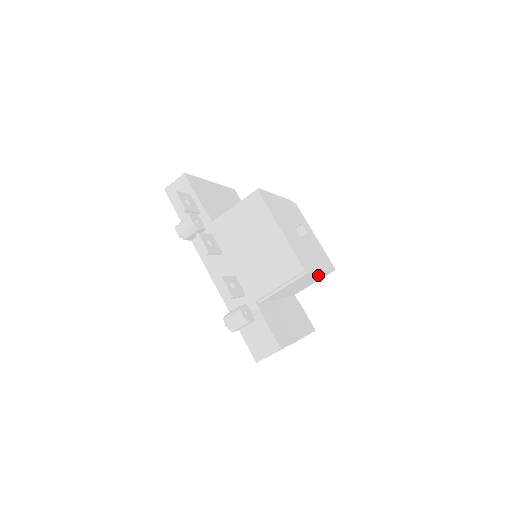
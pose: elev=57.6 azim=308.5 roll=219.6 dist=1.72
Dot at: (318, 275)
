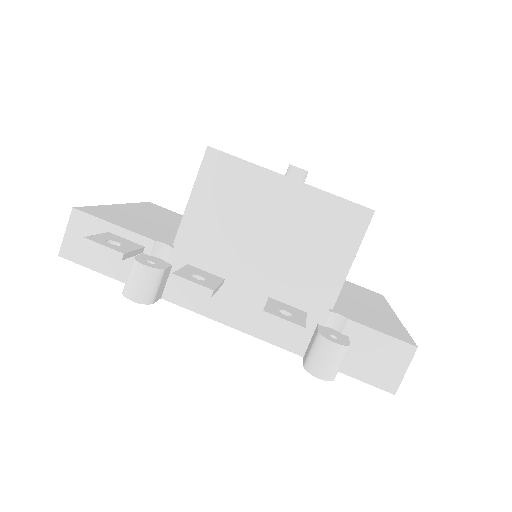
Dot at: occluded
